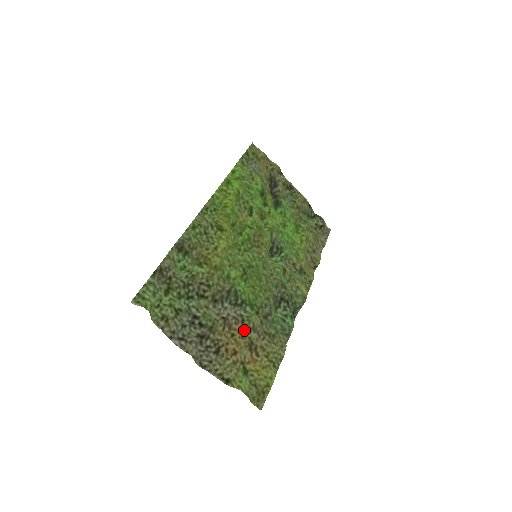
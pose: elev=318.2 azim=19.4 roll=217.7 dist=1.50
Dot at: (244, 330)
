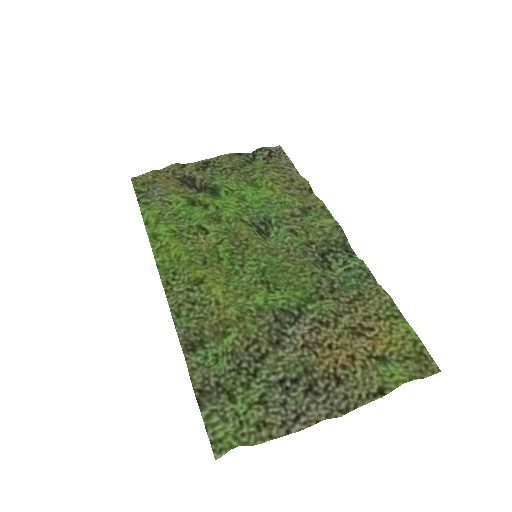
Dot at: (332, 328)
